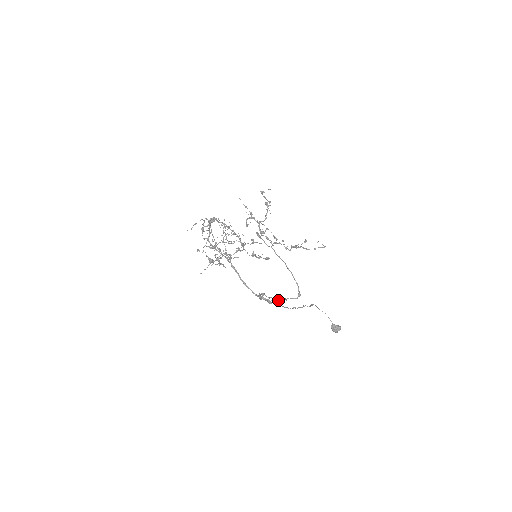
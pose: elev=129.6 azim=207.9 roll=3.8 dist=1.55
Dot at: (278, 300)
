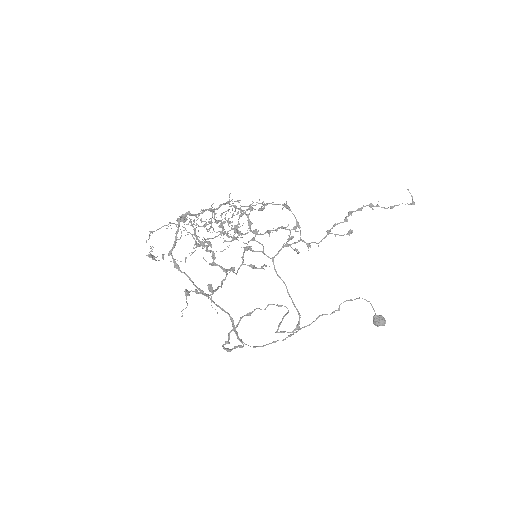
Dot at: occluded
